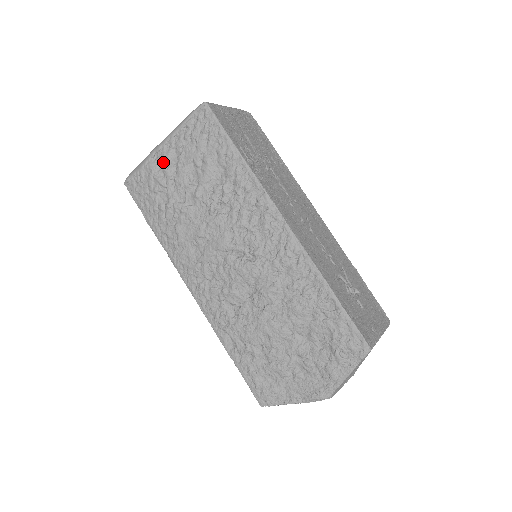
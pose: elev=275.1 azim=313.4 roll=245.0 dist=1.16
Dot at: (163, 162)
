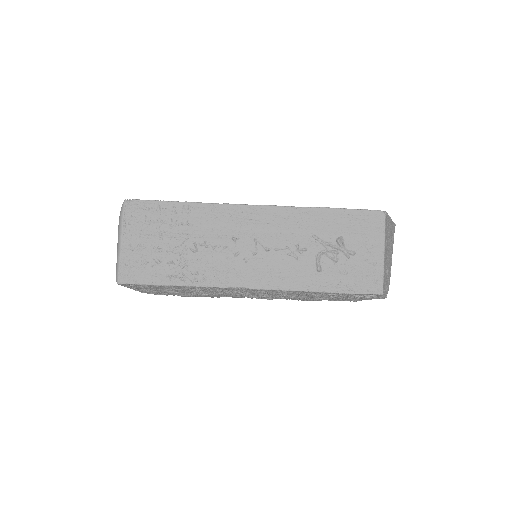
Dot at: occluded
